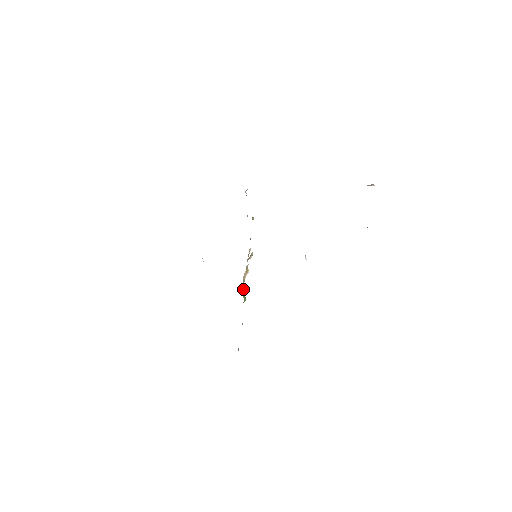
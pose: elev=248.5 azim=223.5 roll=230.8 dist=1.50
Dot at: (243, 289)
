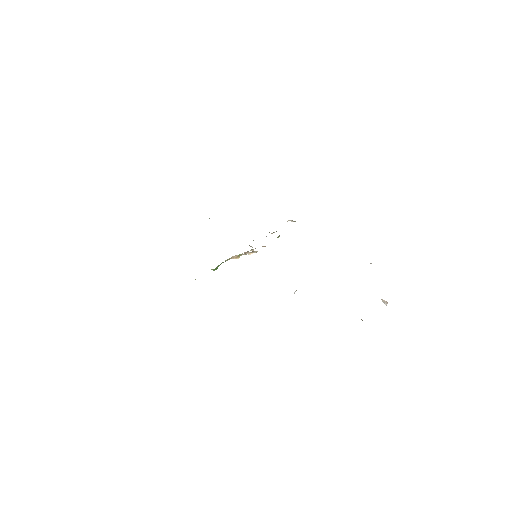
Dot at: occluded
